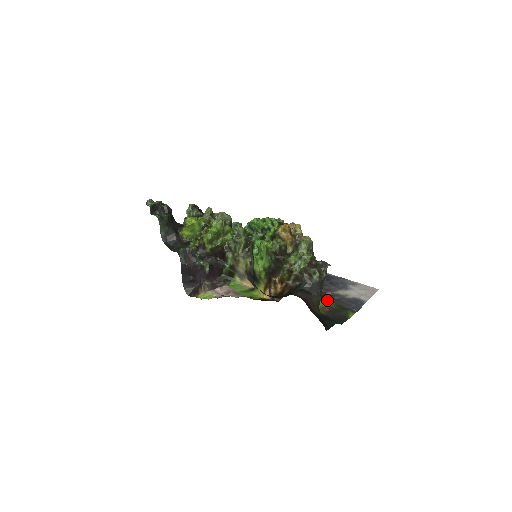
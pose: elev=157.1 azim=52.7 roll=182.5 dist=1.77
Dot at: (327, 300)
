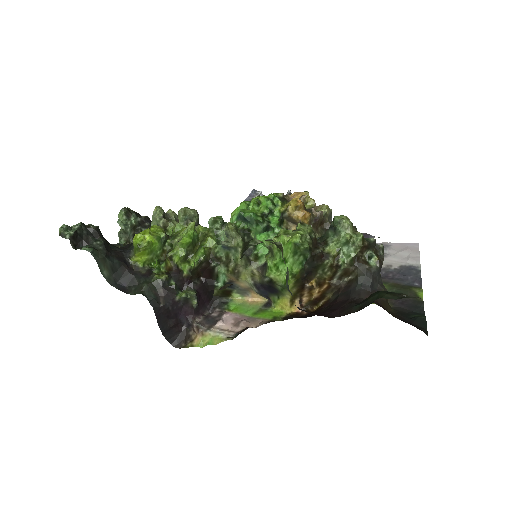
Dot at: occluded
